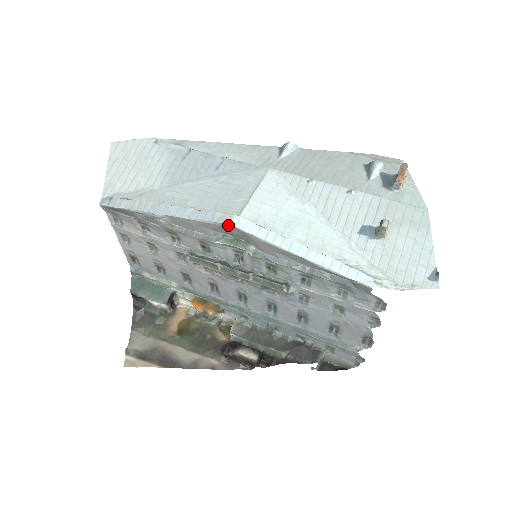
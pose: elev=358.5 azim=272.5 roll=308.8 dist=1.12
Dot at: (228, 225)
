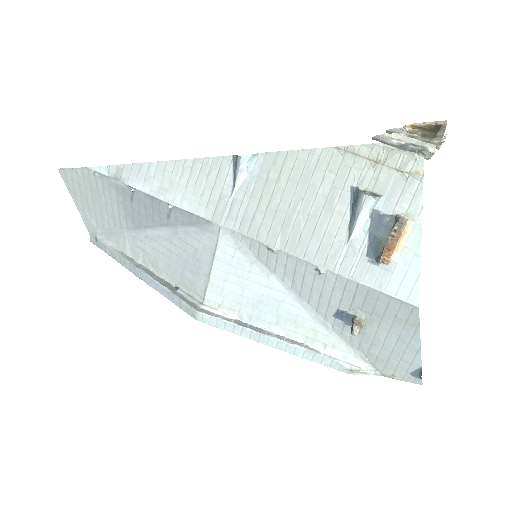
Dot at: (196, 316)
